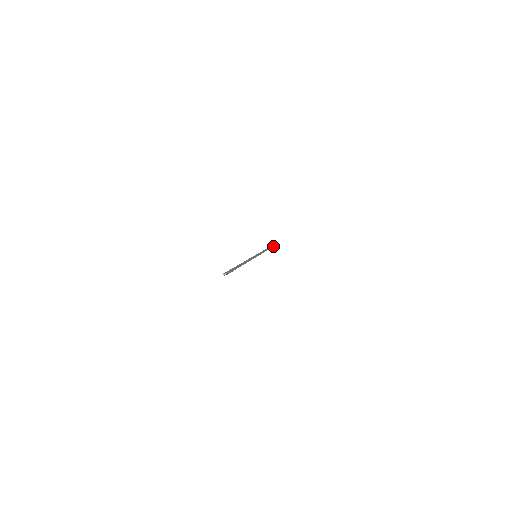
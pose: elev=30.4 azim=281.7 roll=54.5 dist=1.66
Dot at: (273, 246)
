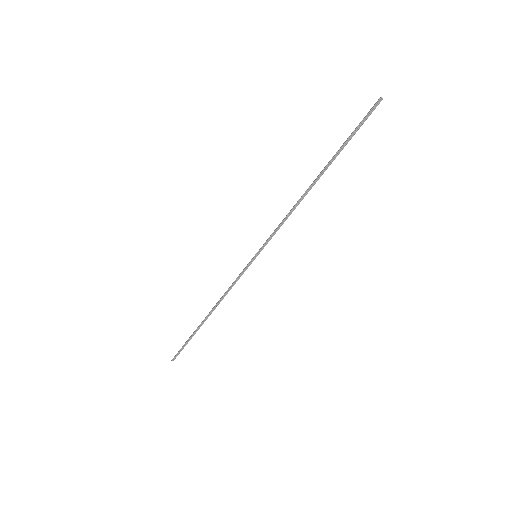
Dot at: occluded
